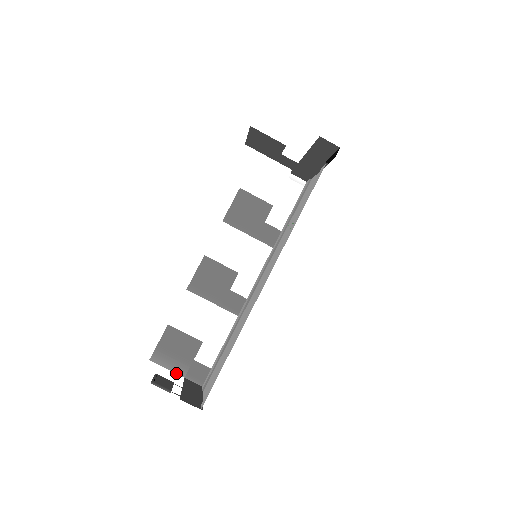
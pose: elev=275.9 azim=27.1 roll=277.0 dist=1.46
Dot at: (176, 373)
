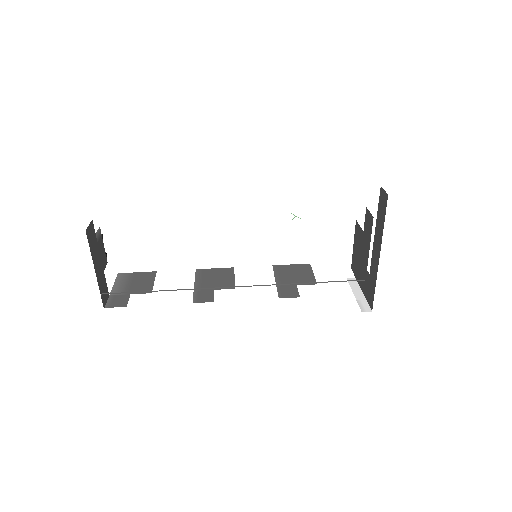
Dot at: (112, 290)
